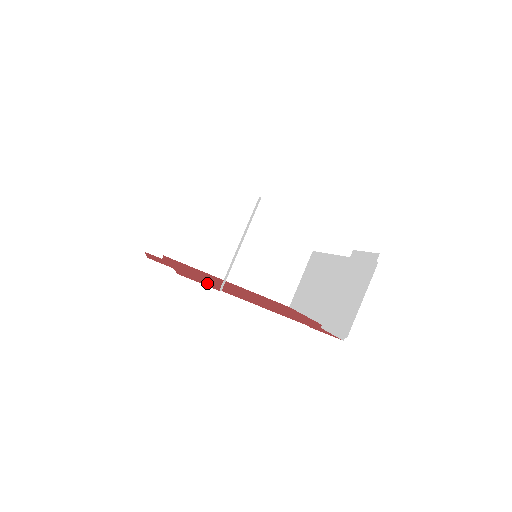
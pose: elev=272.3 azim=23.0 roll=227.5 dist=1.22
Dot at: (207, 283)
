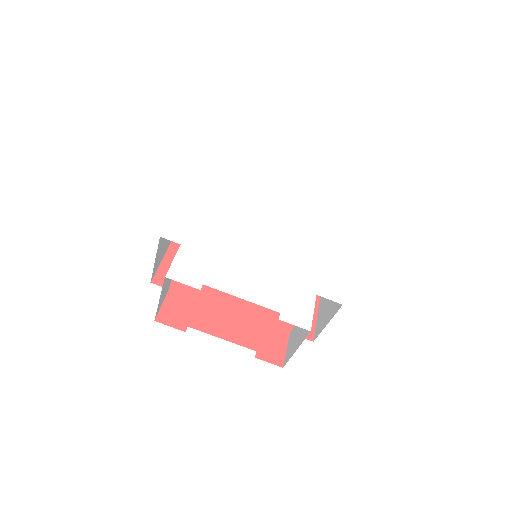
Dot at: (188, 309)
